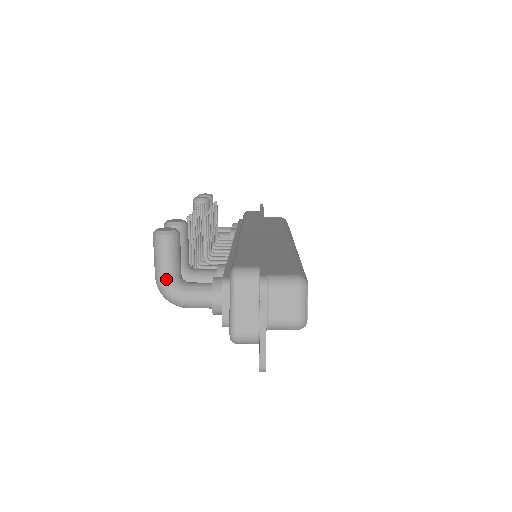
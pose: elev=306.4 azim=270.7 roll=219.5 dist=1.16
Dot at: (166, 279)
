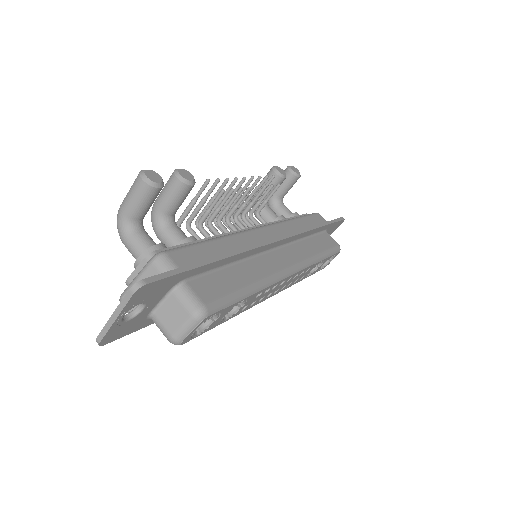
Dot at: (123, 212)
